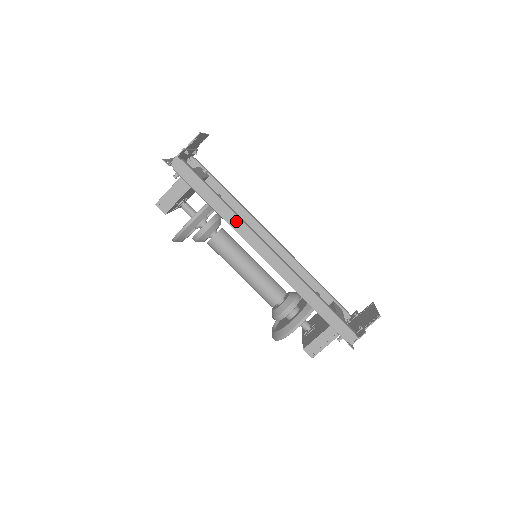
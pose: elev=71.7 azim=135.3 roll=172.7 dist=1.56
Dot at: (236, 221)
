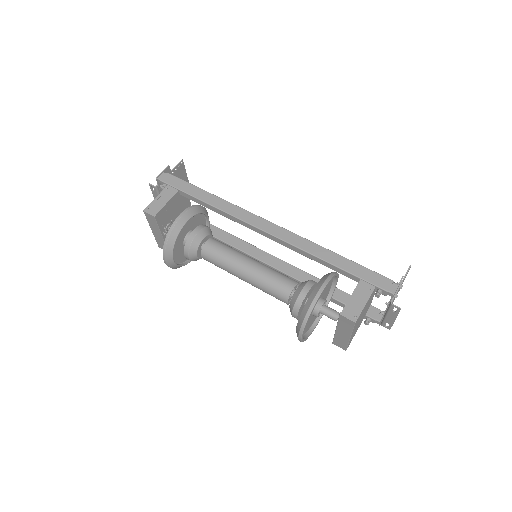
Dot at: (228, 206)
